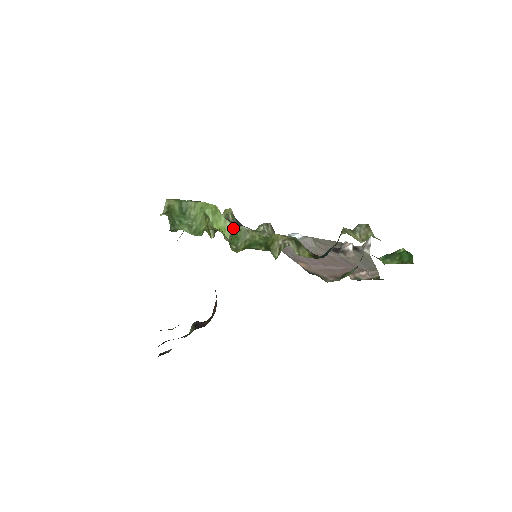
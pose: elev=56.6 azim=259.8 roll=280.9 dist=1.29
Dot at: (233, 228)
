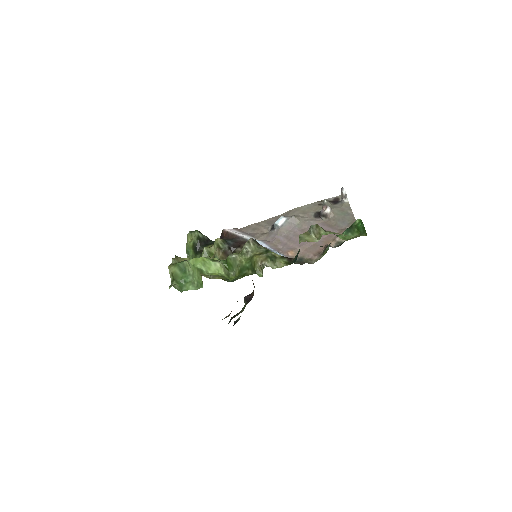
Dot at: (227, 252)
